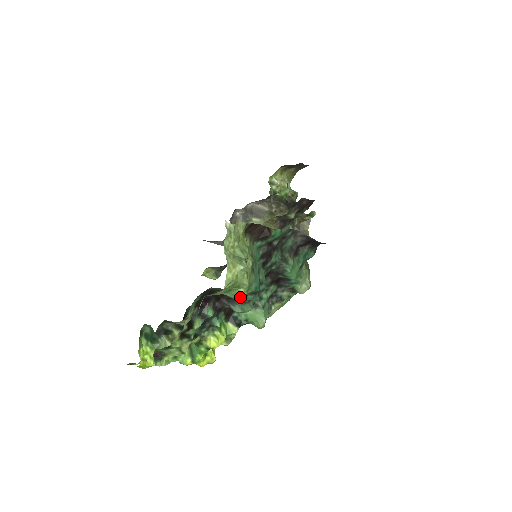
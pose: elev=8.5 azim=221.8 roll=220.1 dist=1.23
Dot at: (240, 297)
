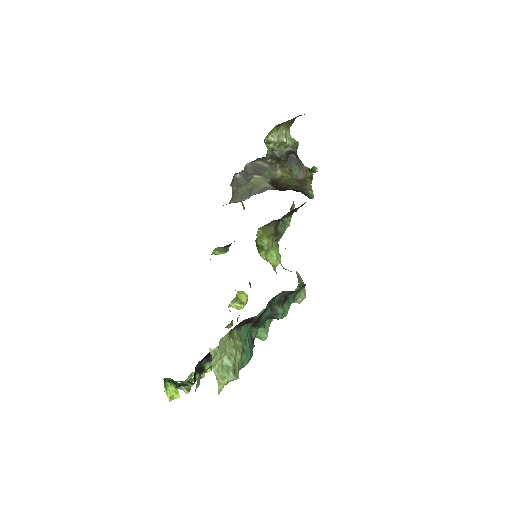
Dot at: occluded
